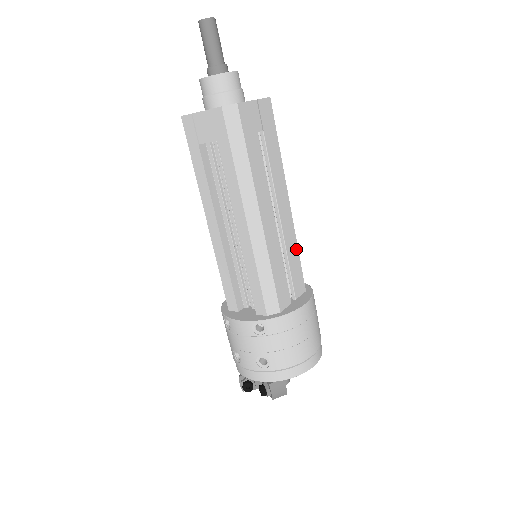
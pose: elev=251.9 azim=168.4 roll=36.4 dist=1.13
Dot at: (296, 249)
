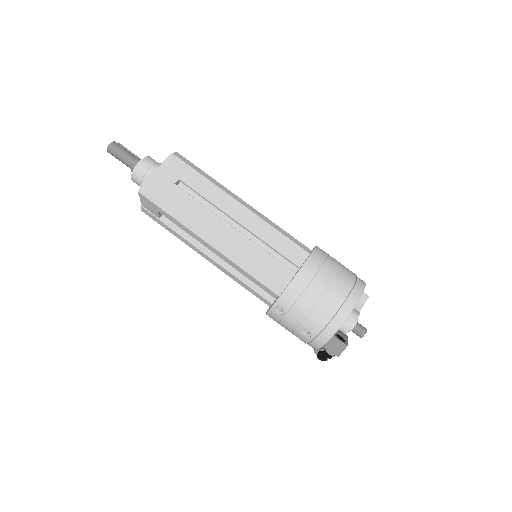
Dot at: (273, 231)
